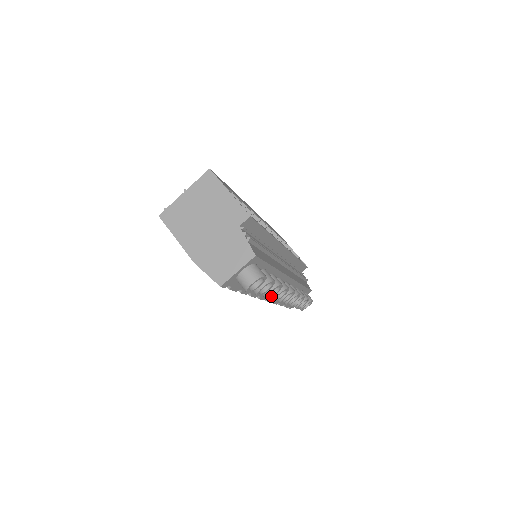
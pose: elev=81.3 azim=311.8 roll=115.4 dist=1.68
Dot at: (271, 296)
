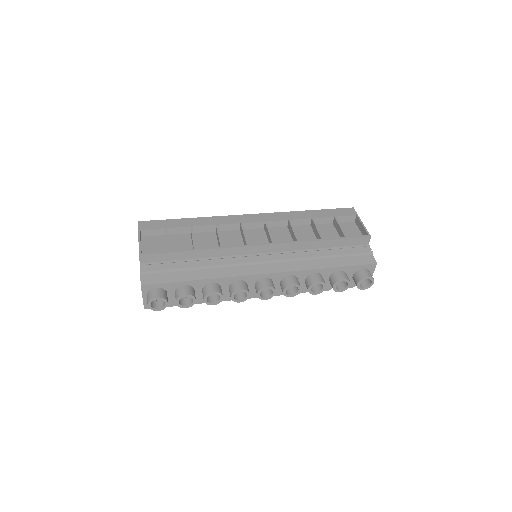
Dot at: (219, 301)
